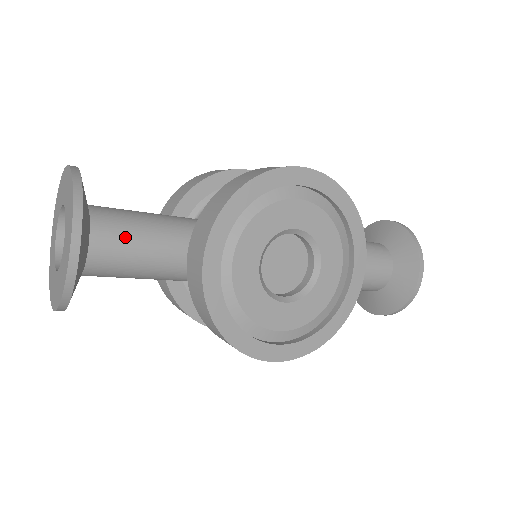
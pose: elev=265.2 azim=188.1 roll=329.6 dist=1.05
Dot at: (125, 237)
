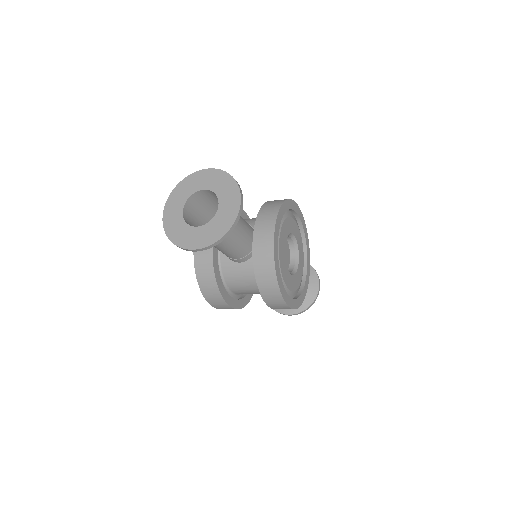
Dot at: occluded
